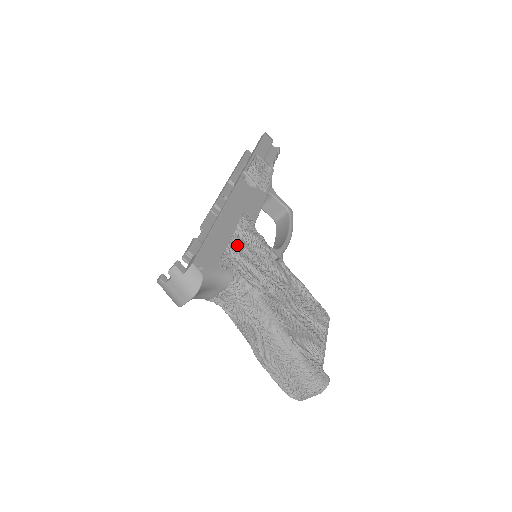
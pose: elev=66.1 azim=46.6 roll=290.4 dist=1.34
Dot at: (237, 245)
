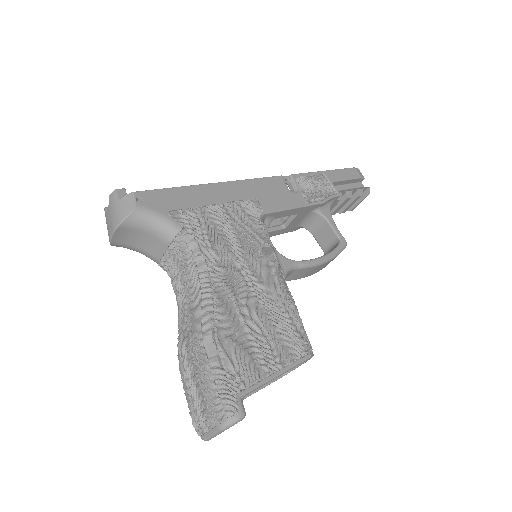
Dot at: (216, 213)
